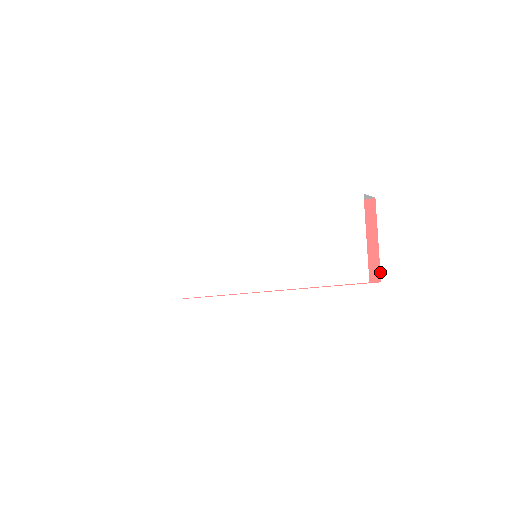
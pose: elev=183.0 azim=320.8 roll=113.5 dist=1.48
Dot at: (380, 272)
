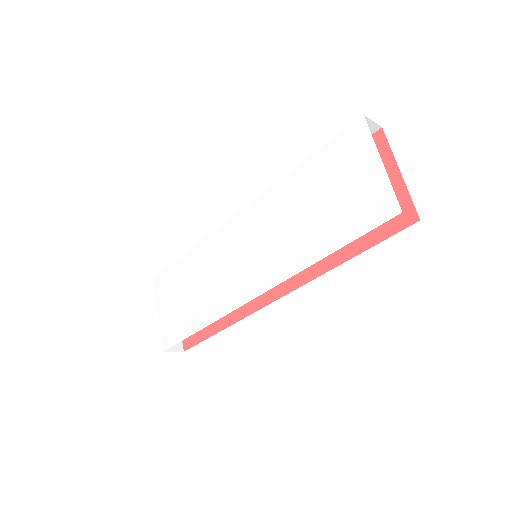
Dot at: (415, 208)
